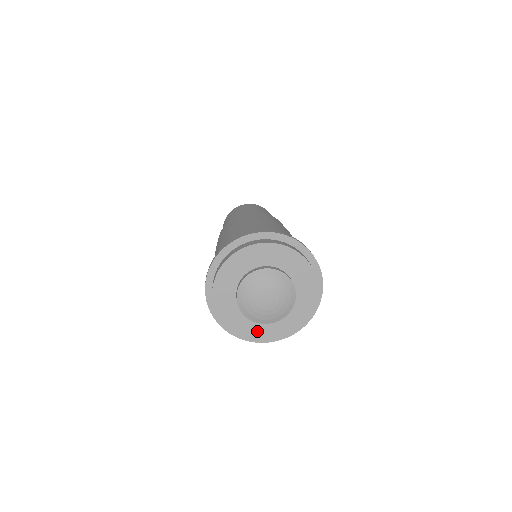
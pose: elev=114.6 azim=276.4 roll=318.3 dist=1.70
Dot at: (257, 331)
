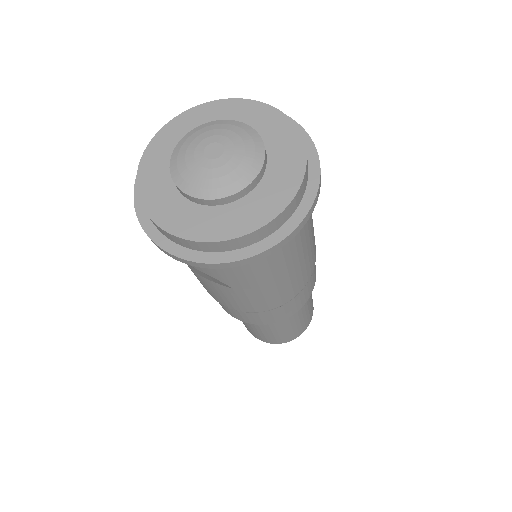
Dot at: (263, 204)
